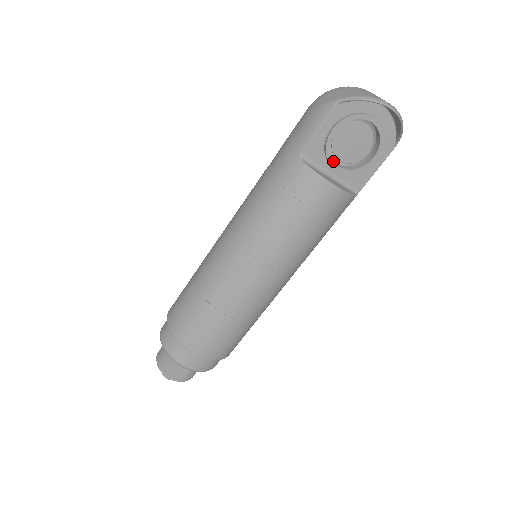
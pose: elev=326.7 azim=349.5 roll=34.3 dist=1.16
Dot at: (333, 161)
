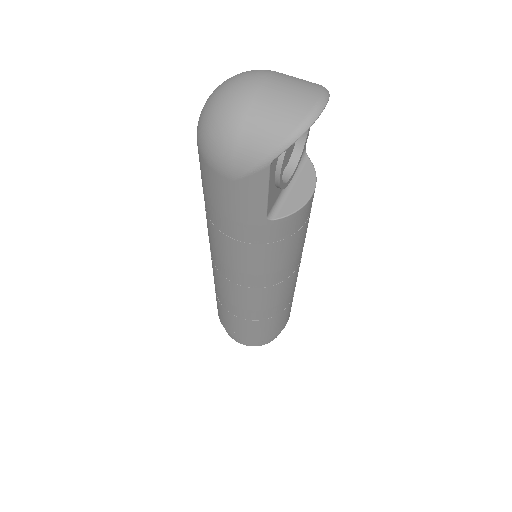
Dot at: (288, 181)
